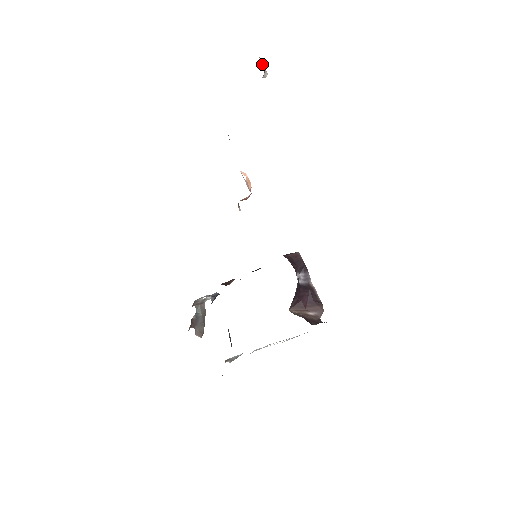
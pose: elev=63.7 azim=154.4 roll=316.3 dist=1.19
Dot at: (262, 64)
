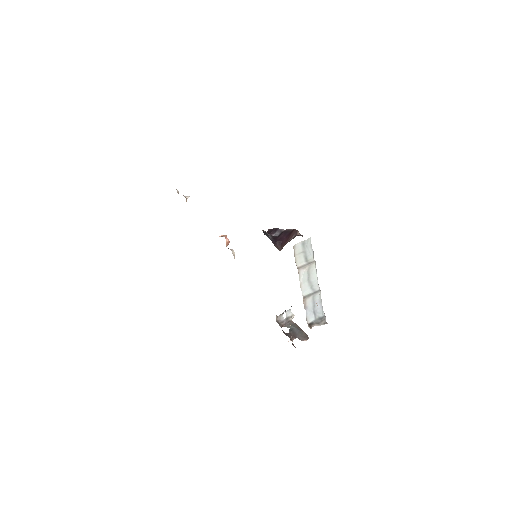
Dot at: occluded
